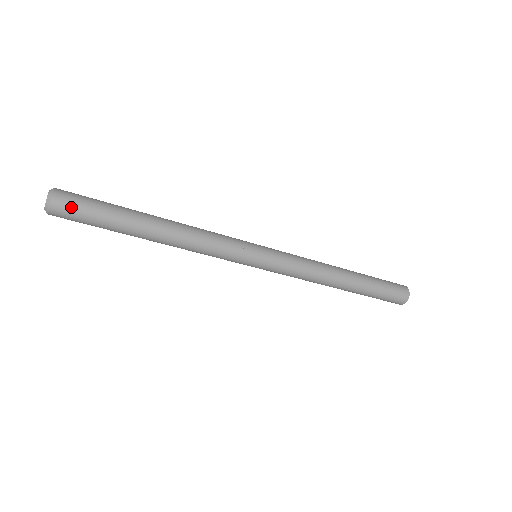
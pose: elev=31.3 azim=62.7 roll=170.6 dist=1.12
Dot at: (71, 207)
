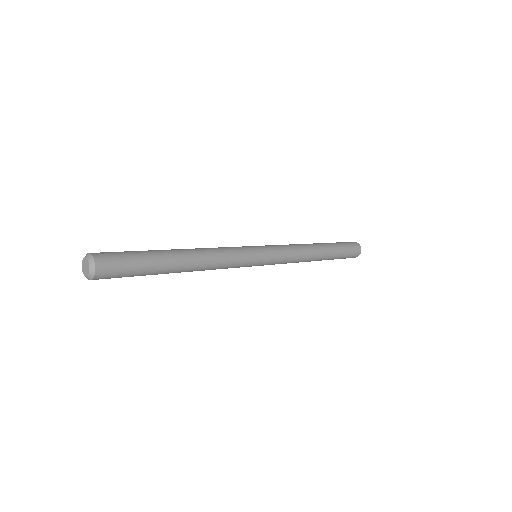
Dot at: (113, 264)
